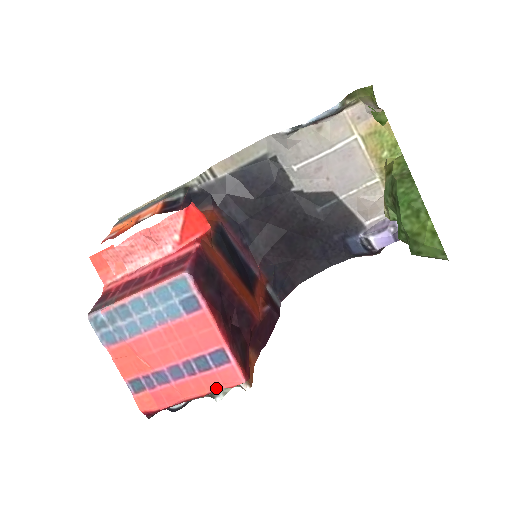
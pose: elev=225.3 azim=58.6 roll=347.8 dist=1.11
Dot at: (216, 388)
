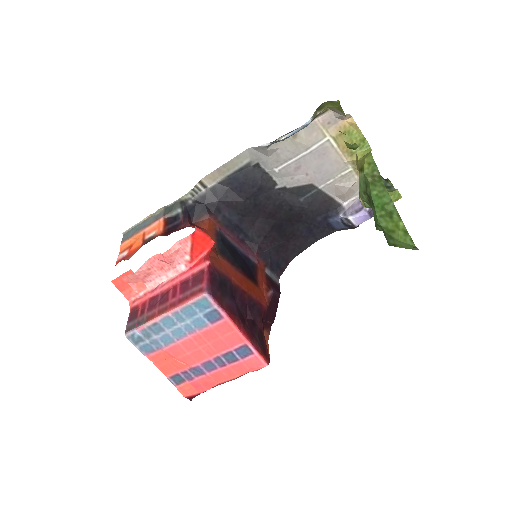
Dot at: (244, 373)
